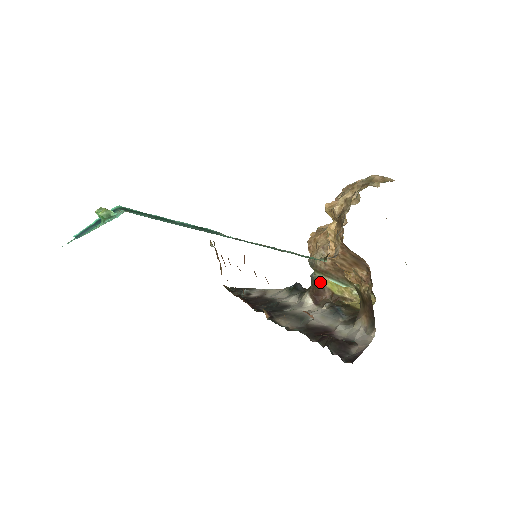
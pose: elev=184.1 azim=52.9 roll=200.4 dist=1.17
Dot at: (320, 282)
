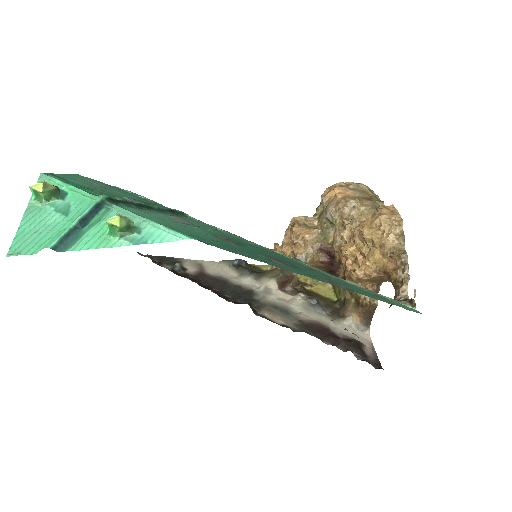
Dot at: (294, 273)
